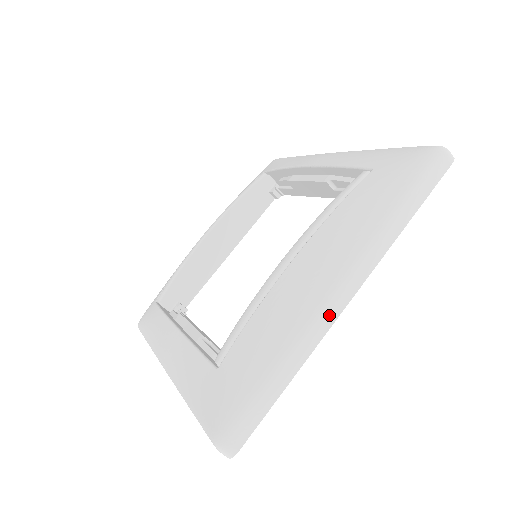
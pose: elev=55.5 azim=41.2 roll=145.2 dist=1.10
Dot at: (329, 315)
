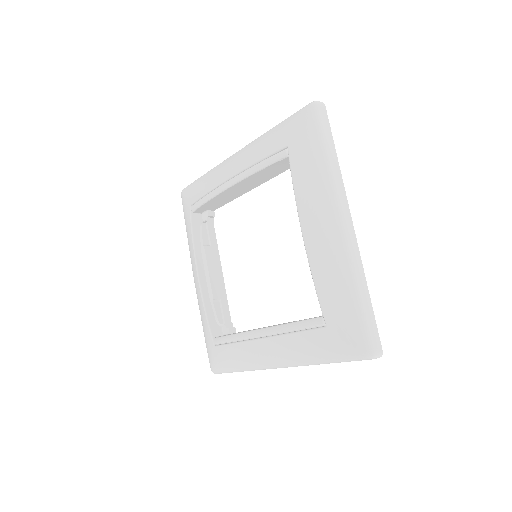
Dot at: occluded
